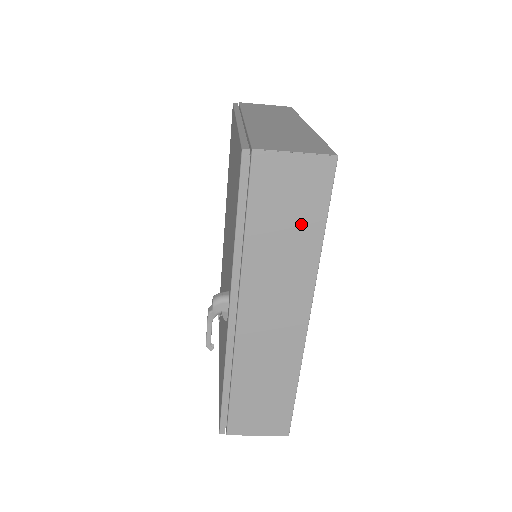
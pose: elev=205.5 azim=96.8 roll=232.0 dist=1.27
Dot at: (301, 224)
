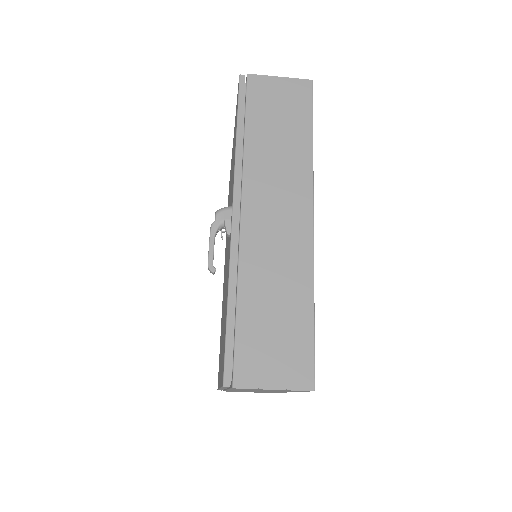
Dot at: (292, 128)
